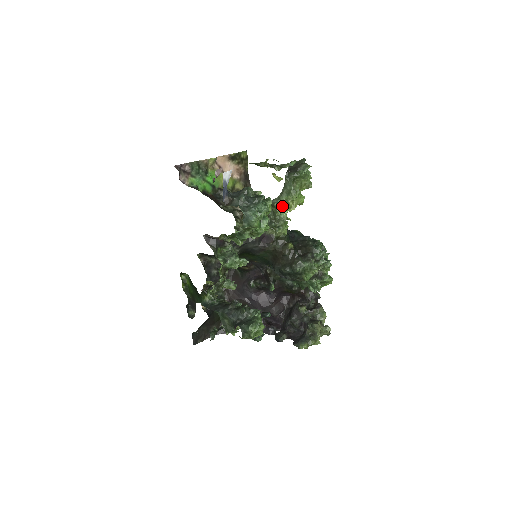
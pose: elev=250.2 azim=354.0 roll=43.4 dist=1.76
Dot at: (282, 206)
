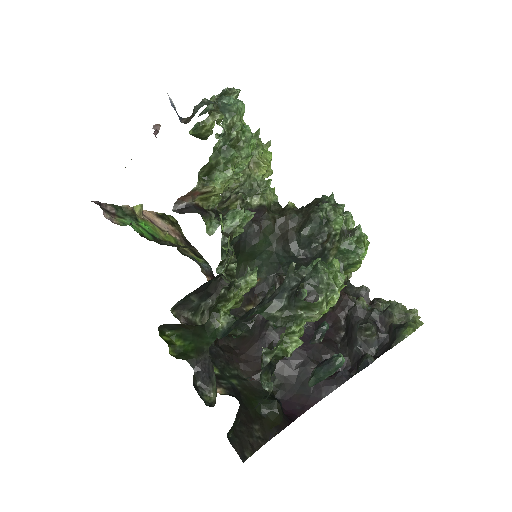
Dot at: (252, 171)
